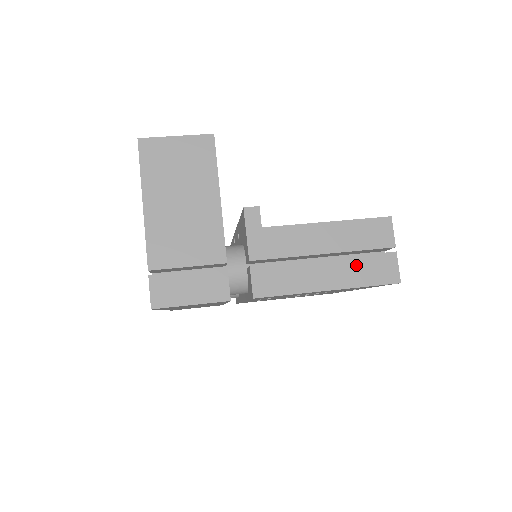
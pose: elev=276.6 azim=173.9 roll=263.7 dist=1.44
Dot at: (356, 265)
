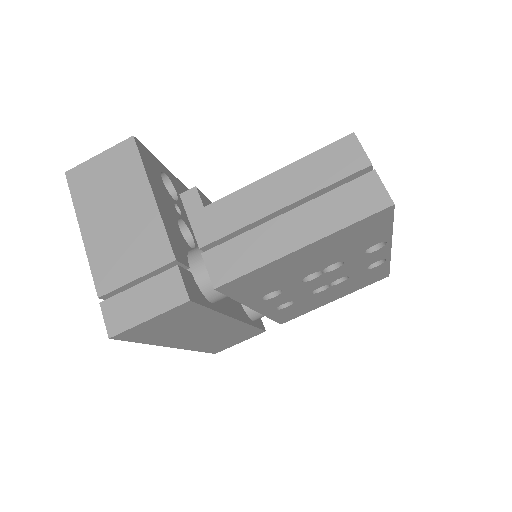
Dot at: (327, 205)
